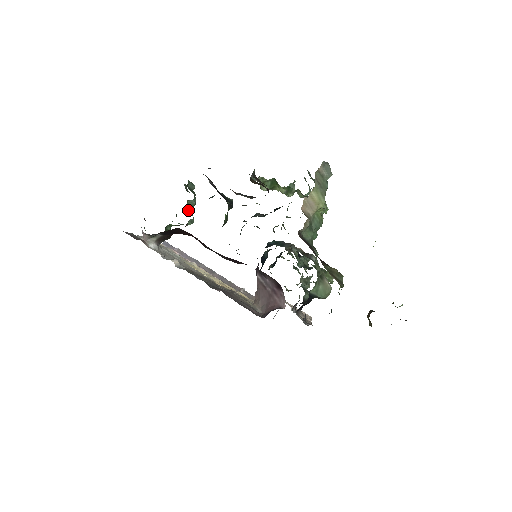
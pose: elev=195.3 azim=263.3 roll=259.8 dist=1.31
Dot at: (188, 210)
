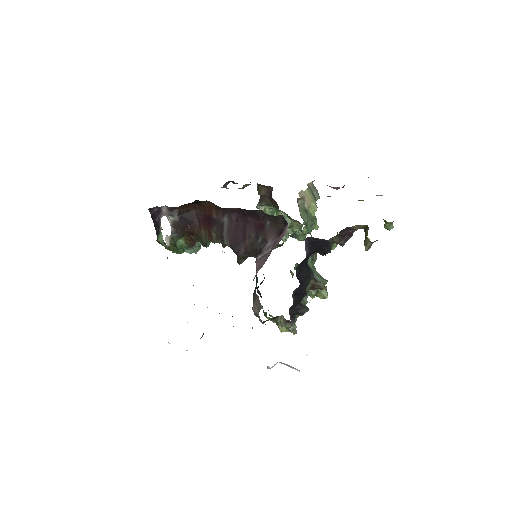
Dot at: occluded
